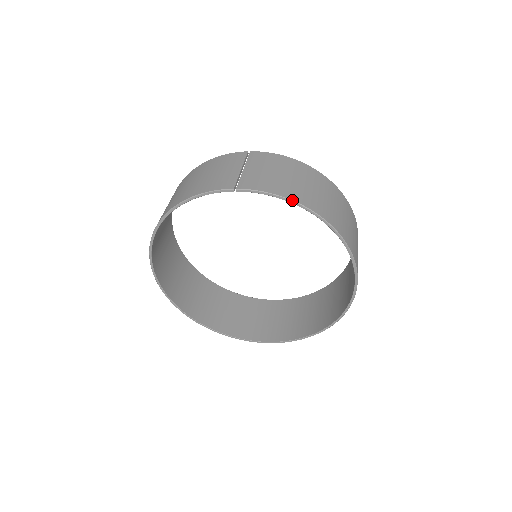
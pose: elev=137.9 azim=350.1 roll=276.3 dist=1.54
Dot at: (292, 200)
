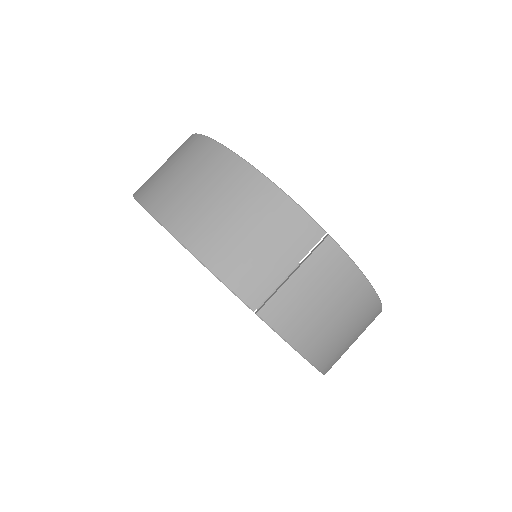
Dot at: (303, 356)
